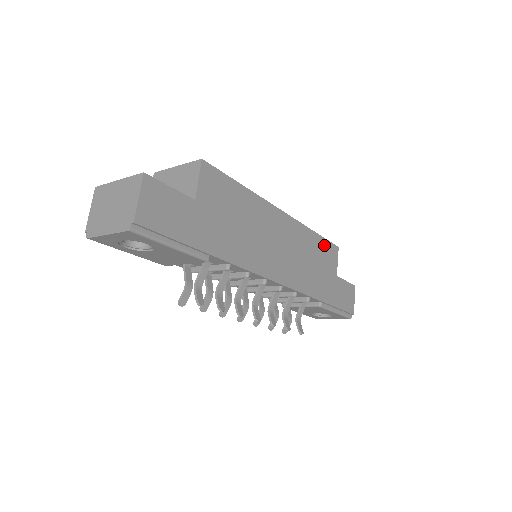
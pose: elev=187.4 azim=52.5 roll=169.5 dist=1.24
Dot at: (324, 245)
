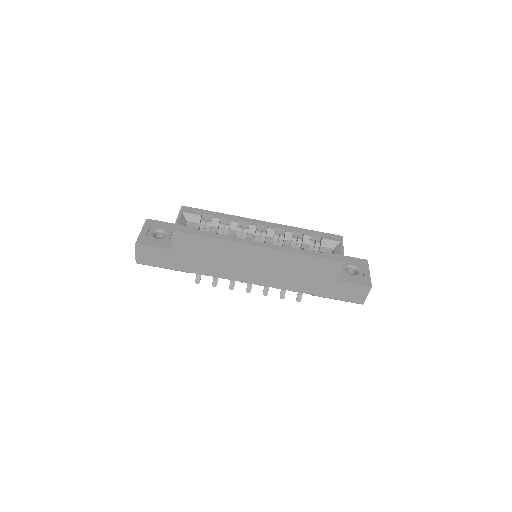
Dot at: (319, 262)
